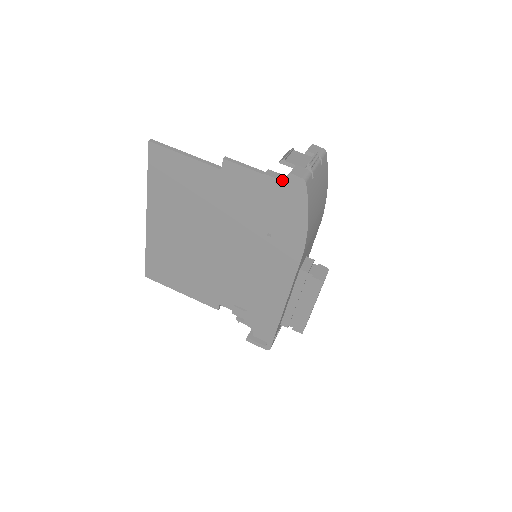
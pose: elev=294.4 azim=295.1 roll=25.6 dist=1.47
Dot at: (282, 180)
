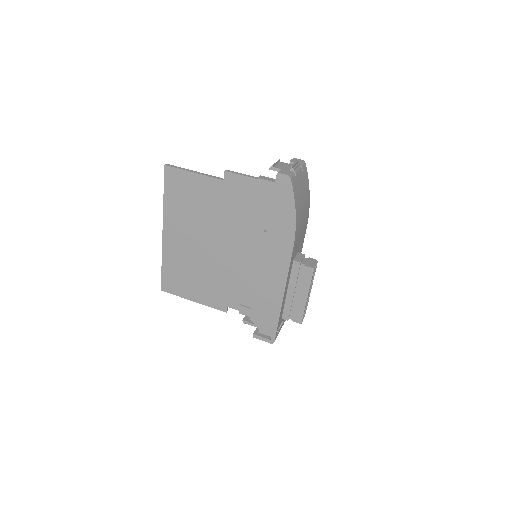
Dot at: (272, 181)
